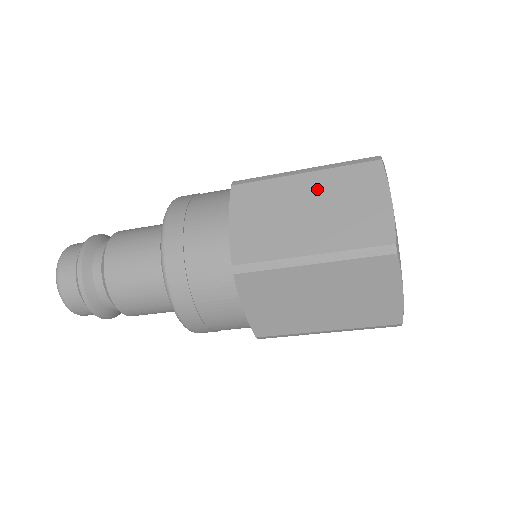
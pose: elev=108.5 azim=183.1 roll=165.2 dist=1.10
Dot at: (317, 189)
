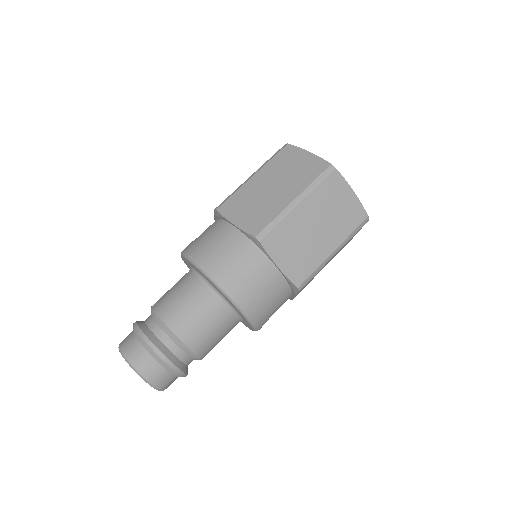
Dot at: (268, 176)
